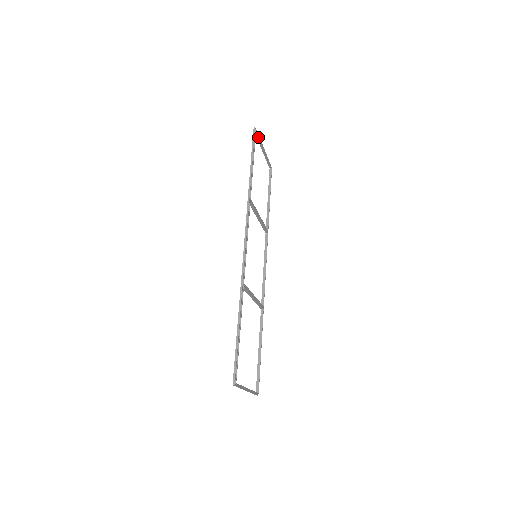
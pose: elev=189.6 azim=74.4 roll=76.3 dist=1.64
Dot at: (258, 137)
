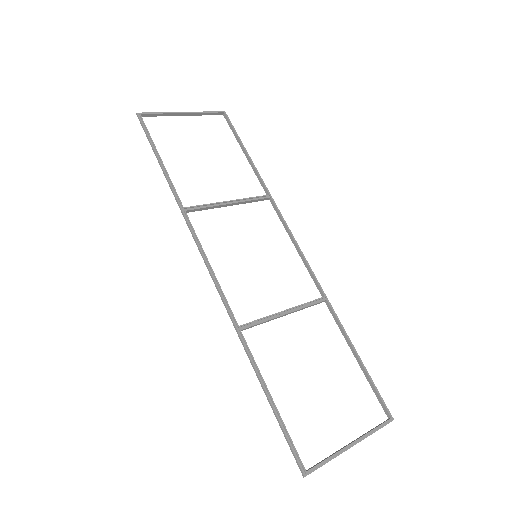
Dot at: (156, 115)
